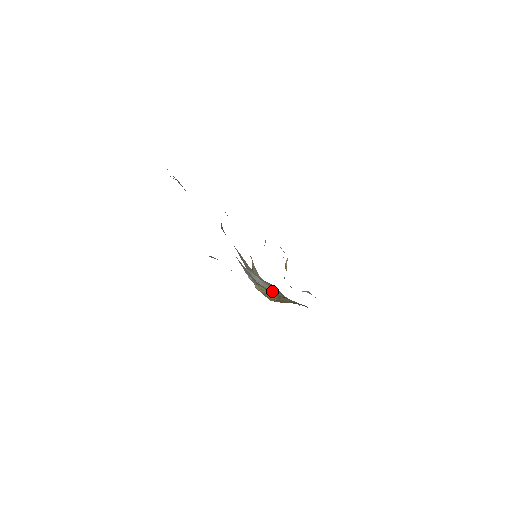
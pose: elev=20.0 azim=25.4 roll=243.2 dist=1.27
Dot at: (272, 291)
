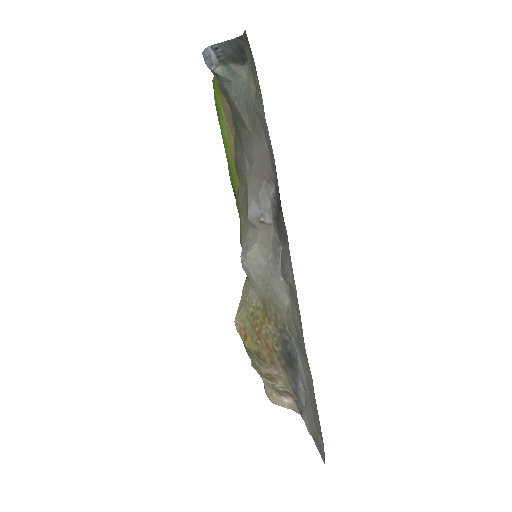
Dot at: (264, 268)
